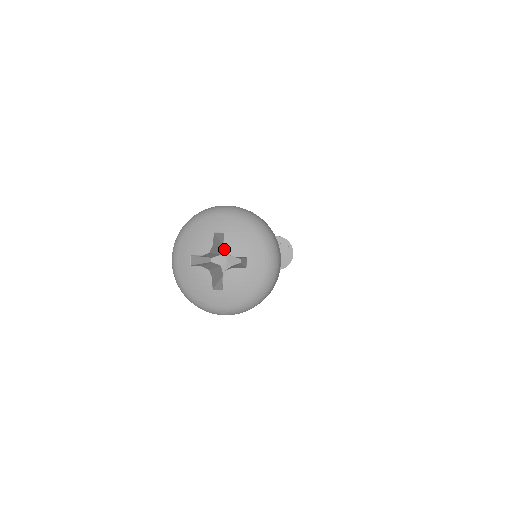
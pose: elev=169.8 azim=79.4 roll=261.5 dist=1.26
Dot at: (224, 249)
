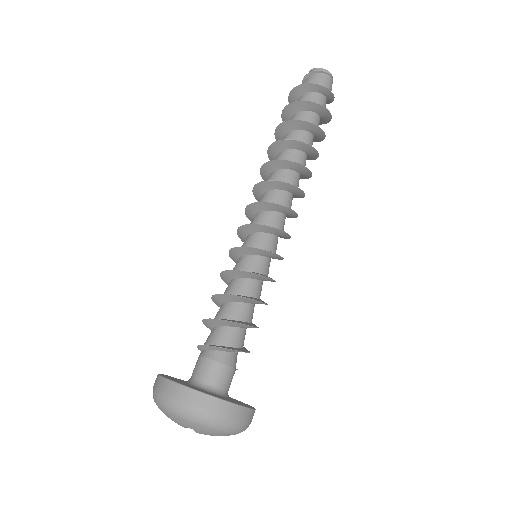
Dot at: occluded
